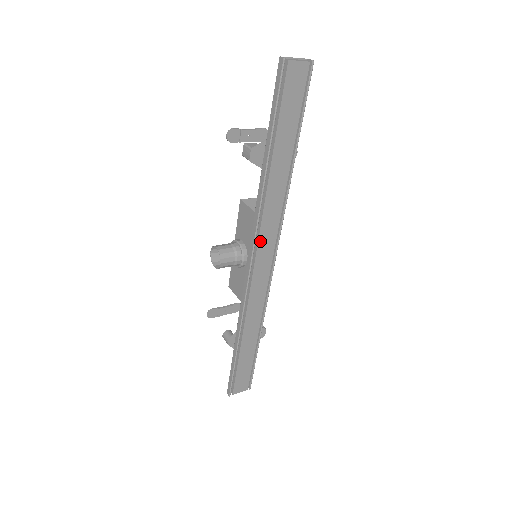
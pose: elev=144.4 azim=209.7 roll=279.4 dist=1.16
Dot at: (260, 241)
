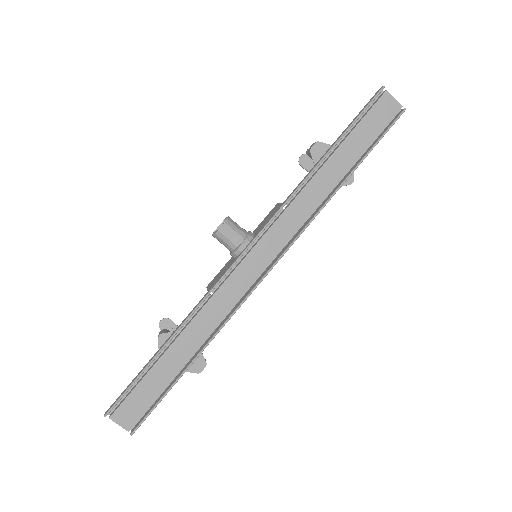
Dot at: (271, 230)
